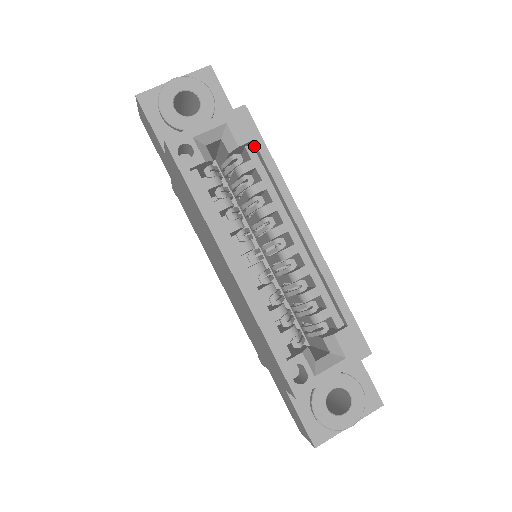
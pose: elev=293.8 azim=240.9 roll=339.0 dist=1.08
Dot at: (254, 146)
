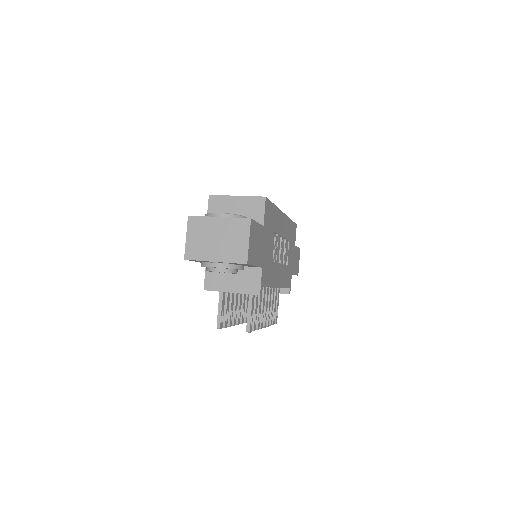
Dot at: occluded
